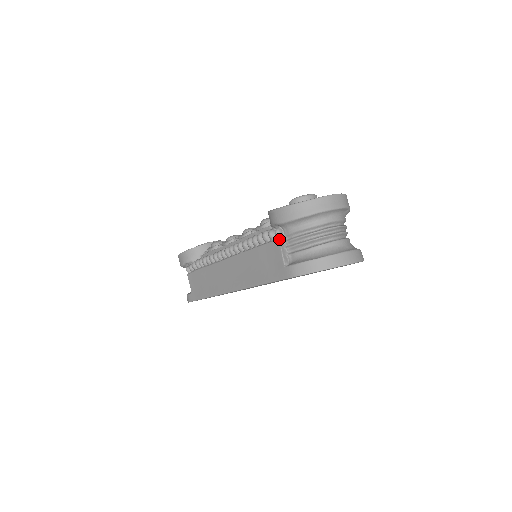
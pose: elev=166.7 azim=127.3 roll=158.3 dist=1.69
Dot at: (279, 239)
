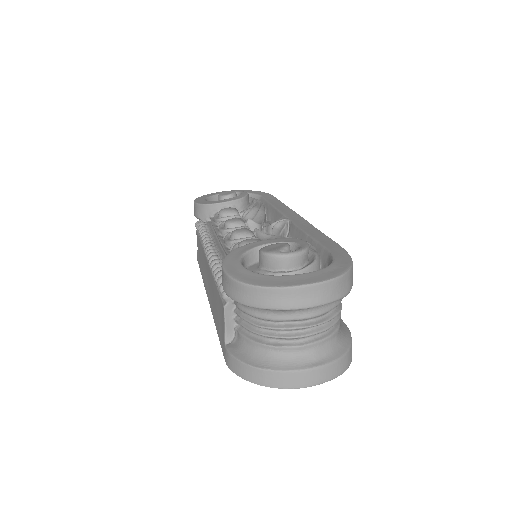
Dot at: (224, 307)
